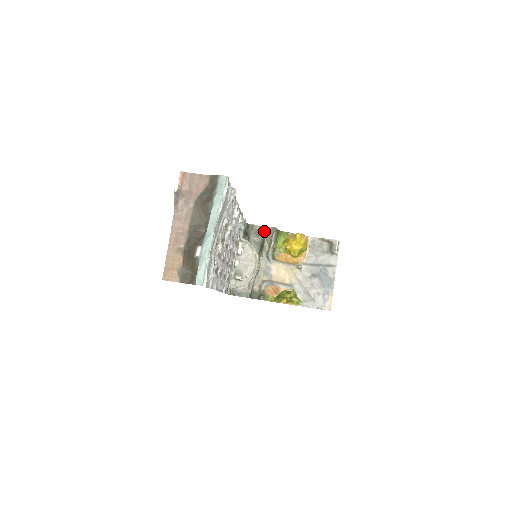
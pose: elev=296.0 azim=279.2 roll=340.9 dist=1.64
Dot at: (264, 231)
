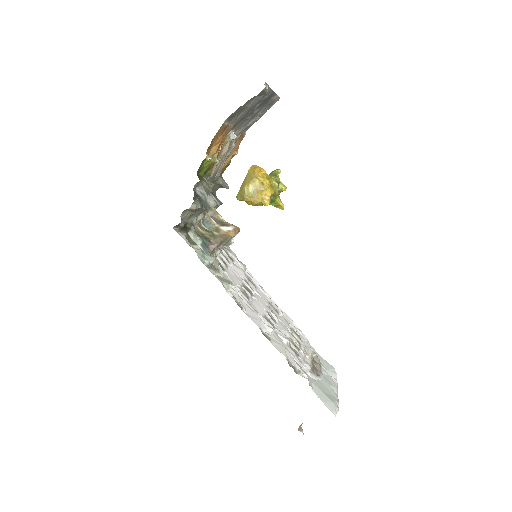
Dot at: (194, 204)
